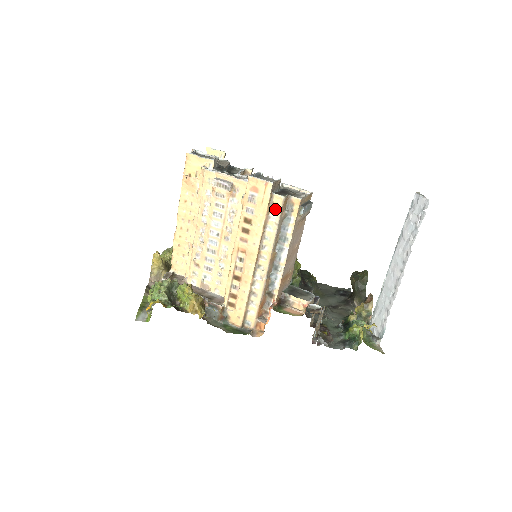
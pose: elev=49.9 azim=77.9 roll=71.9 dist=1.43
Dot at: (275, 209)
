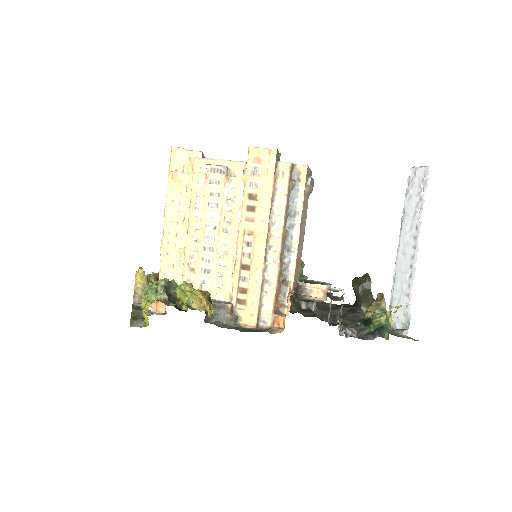
Dot at: (282, 178)
